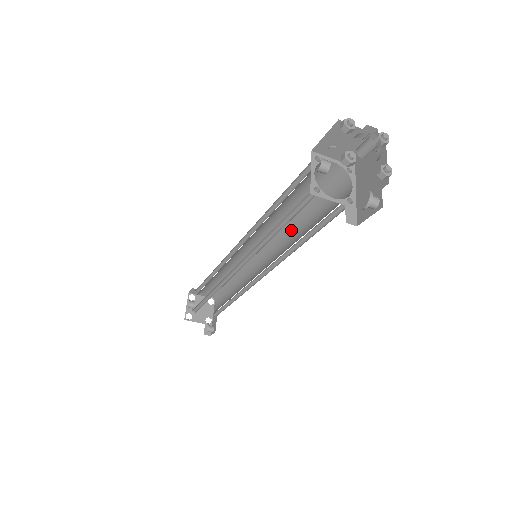
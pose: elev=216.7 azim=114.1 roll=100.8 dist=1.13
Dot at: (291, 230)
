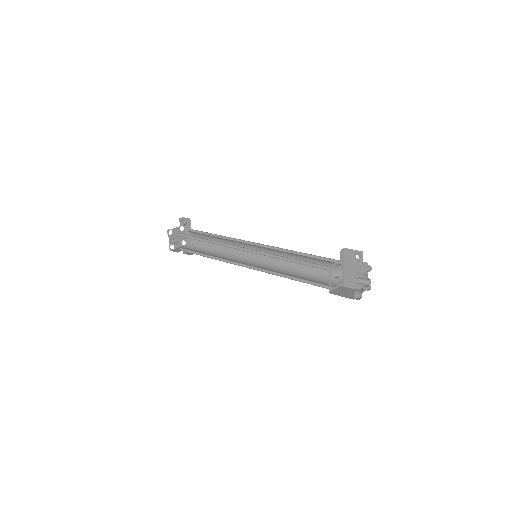
Dot at: (287, 254)
